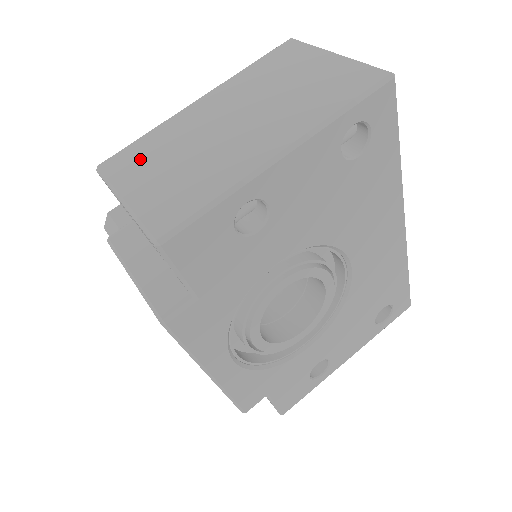
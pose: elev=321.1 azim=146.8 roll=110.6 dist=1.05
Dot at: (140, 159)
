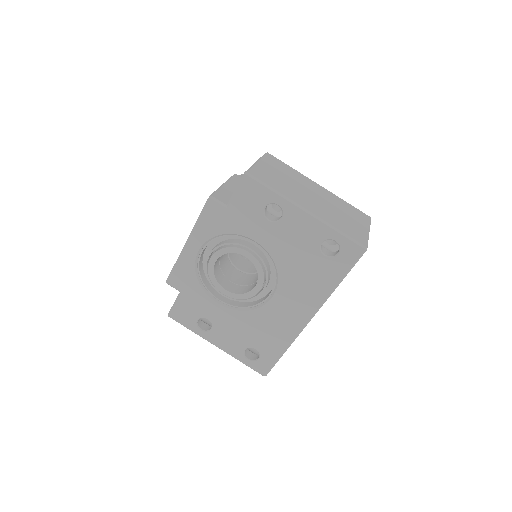
Dot at: (279, 166)
